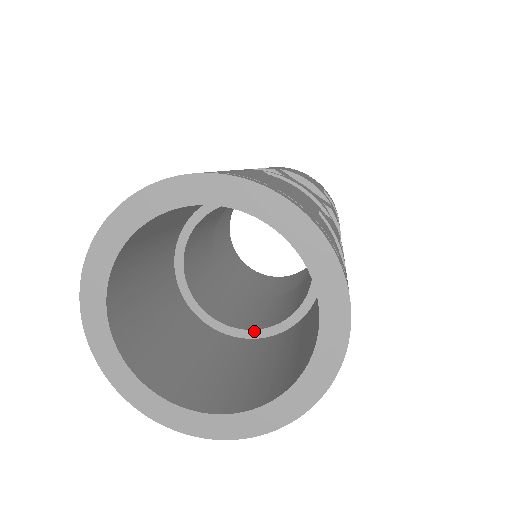
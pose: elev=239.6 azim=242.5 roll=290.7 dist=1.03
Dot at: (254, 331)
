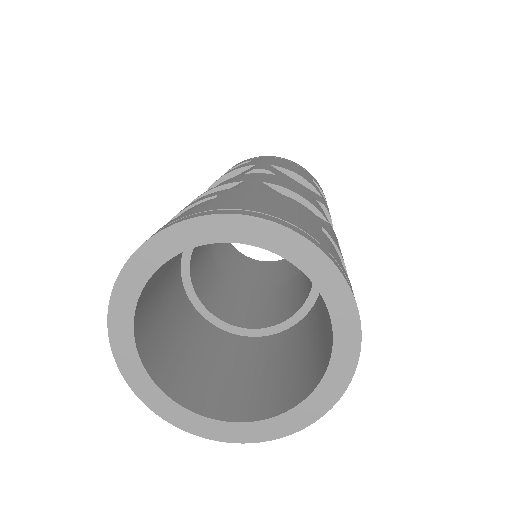
Dot at: (261, 330)
